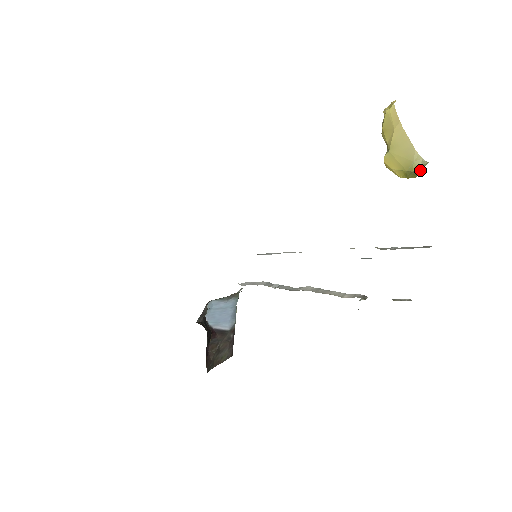
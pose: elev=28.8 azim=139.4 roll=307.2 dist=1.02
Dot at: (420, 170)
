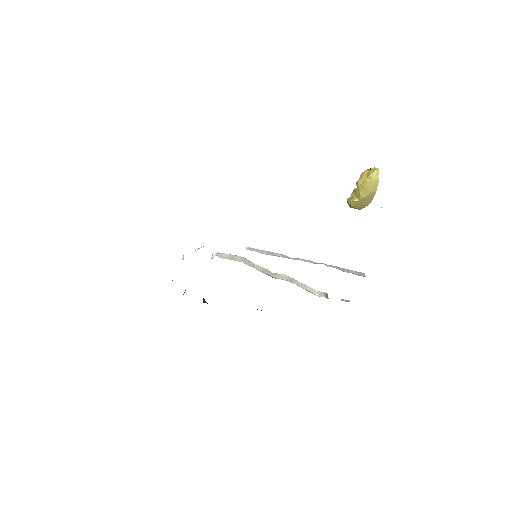
Dot at: occluded
